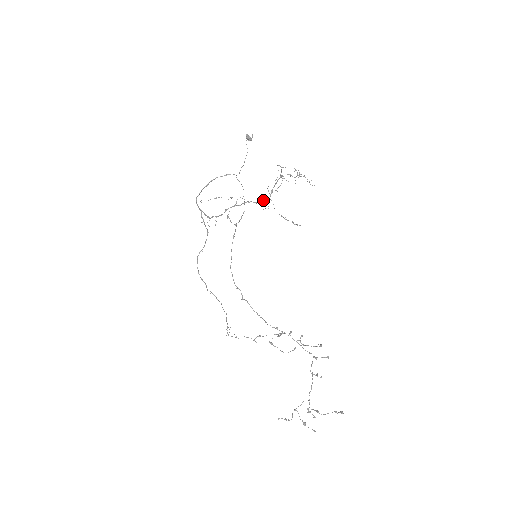
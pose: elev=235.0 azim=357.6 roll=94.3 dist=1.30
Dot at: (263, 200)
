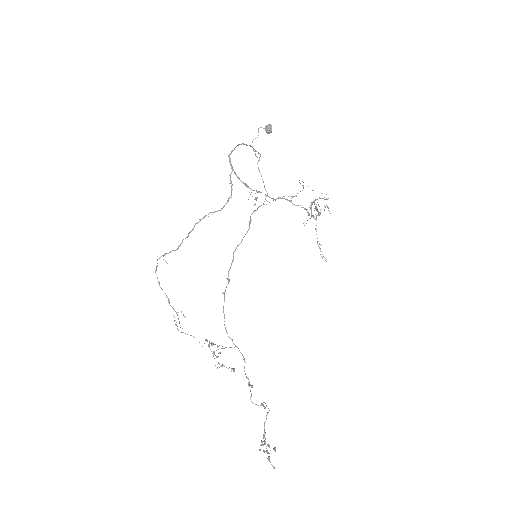
Dot at: (312, 216)
